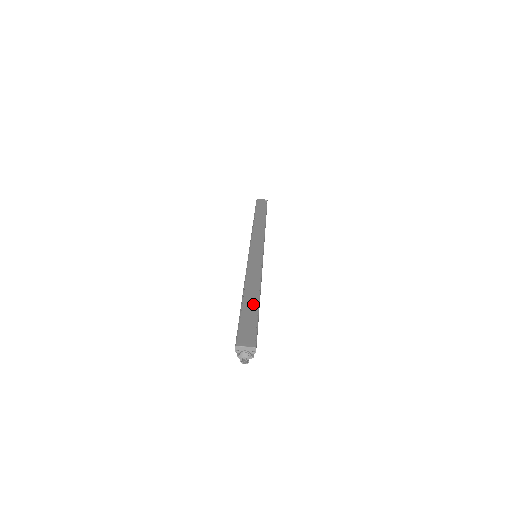
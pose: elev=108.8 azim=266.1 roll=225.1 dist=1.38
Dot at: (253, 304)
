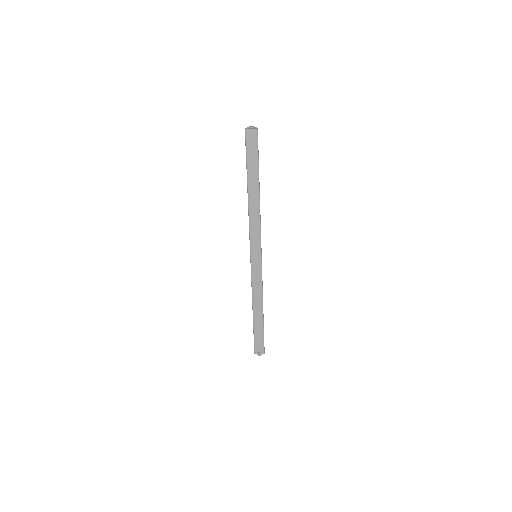
Dot at: (260, 322)
